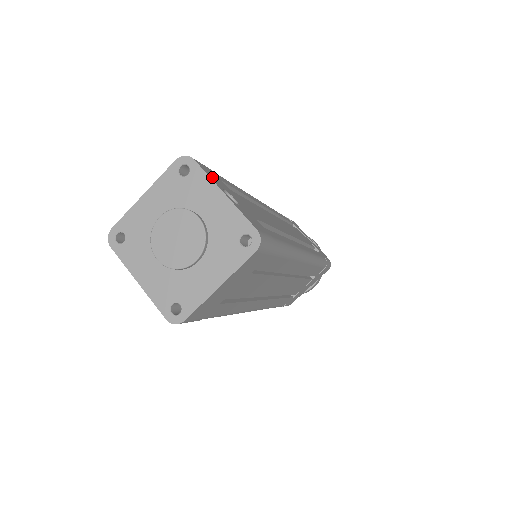
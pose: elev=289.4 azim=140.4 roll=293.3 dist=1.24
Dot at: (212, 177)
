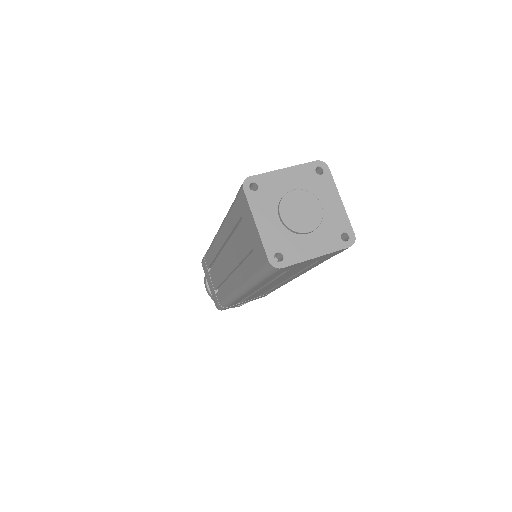
Dot at: occluded
